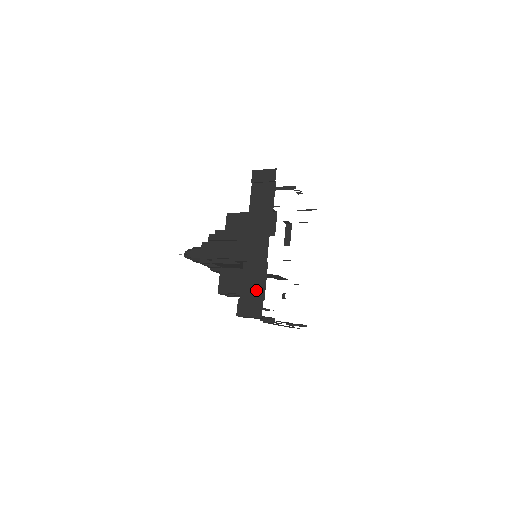
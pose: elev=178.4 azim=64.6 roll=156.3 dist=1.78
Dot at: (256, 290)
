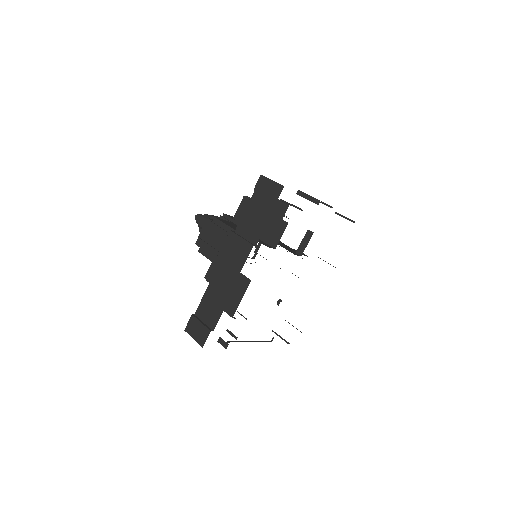
Dot at: (211, 315)
